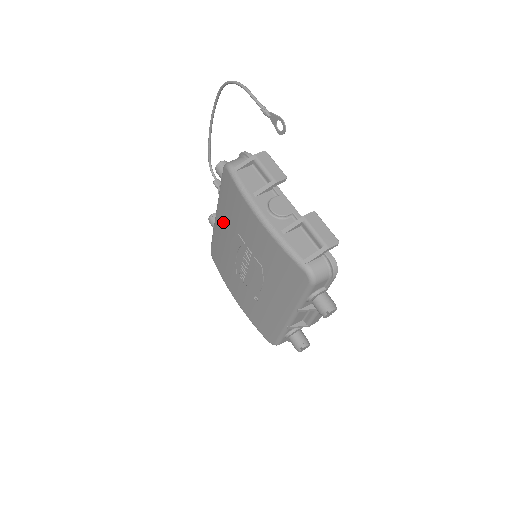
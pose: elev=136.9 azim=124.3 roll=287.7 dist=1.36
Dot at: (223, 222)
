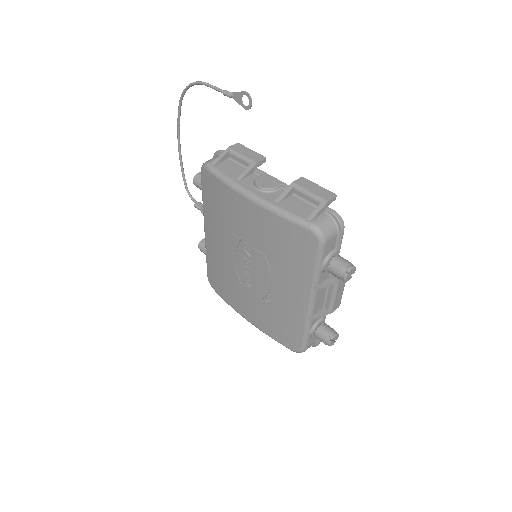
Dot at: (213, 233)
